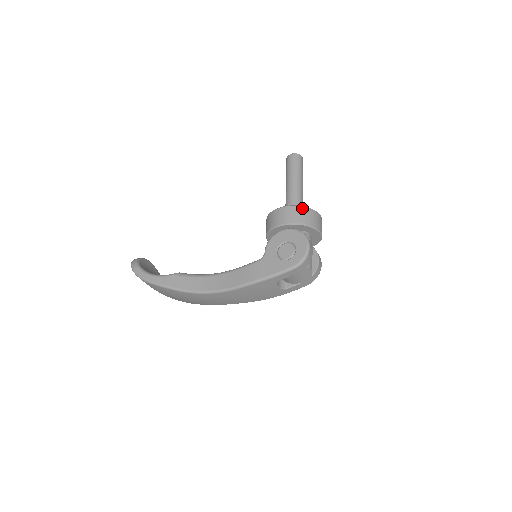
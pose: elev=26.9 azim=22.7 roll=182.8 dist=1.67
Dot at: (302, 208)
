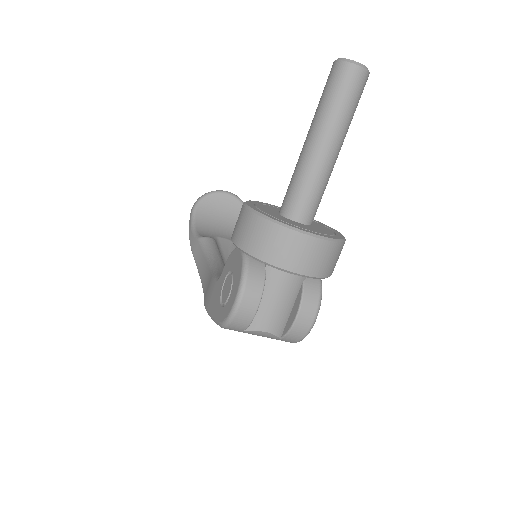
Dot at: (258, 220)
